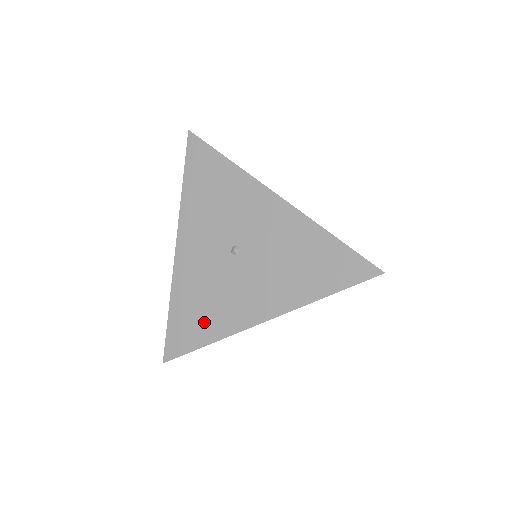
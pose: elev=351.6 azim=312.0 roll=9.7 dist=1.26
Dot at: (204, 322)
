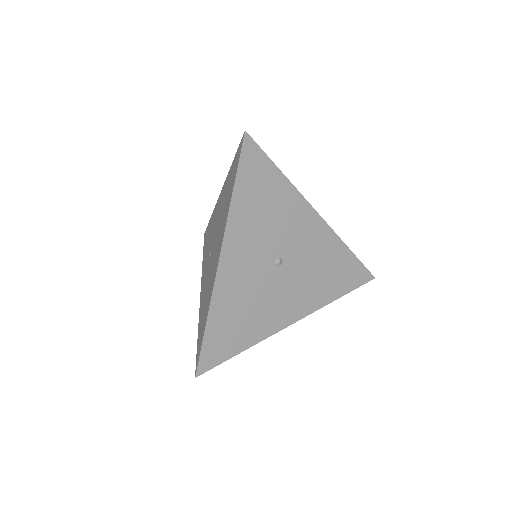
Dot at: (243, 330)
